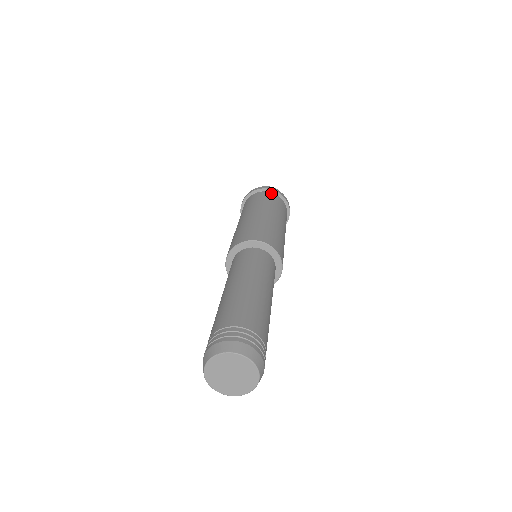
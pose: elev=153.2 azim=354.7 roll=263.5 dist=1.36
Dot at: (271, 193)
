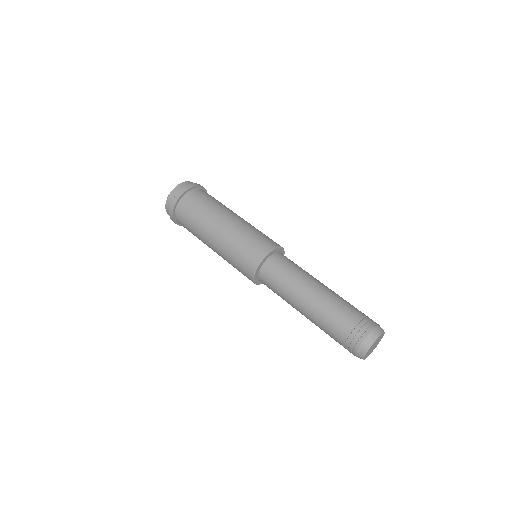
Dot at: (202, 190)
